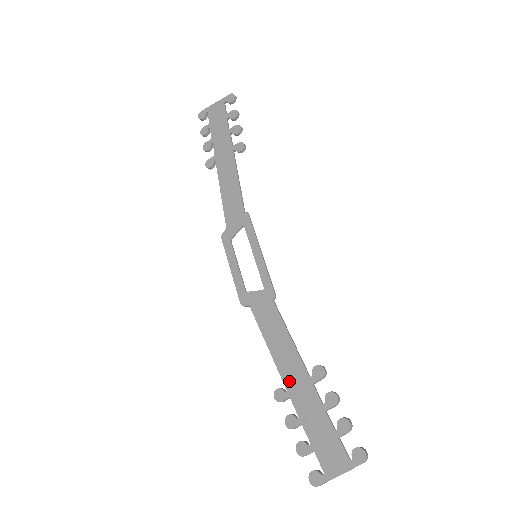
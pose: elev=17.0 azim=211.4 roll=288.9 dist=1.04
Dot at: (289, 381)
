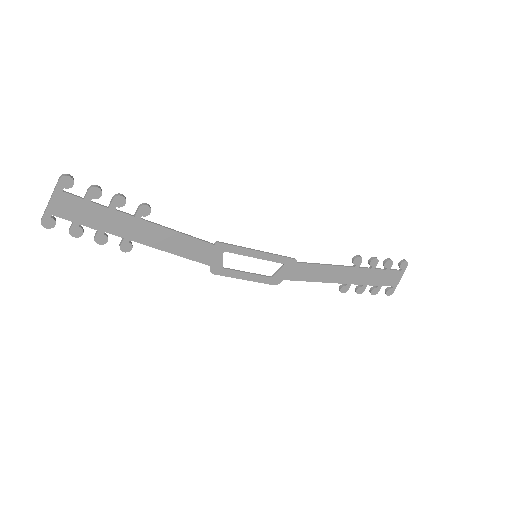
Dot at: (345, 280)
